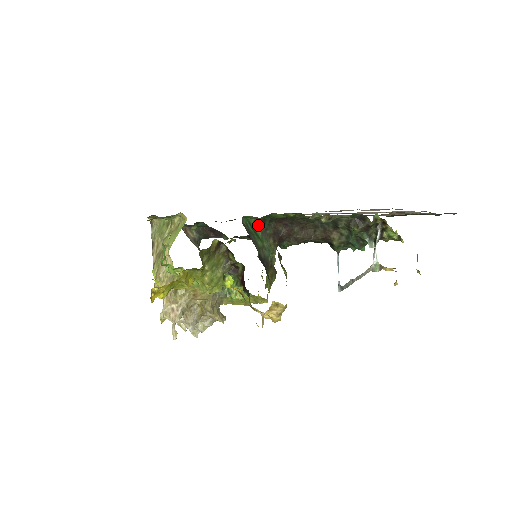
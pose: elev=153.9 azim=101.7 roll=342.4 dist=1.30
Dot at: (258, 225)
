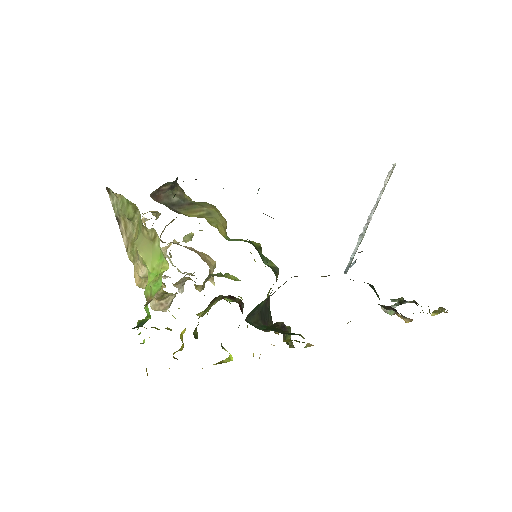
Dot at: occluded
